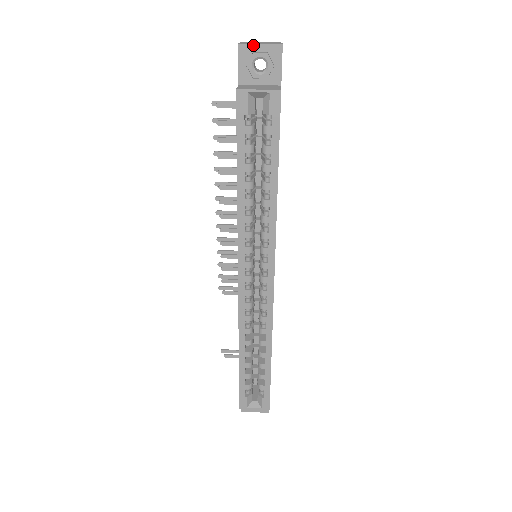
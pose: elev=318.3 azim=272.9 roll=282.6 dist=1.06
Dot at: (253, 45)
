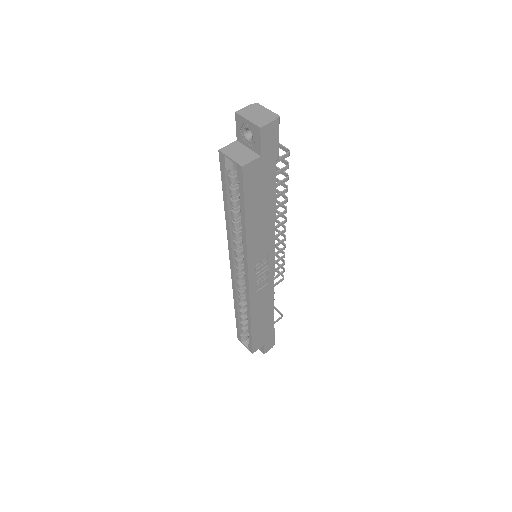
Dot at: (243, 118)
